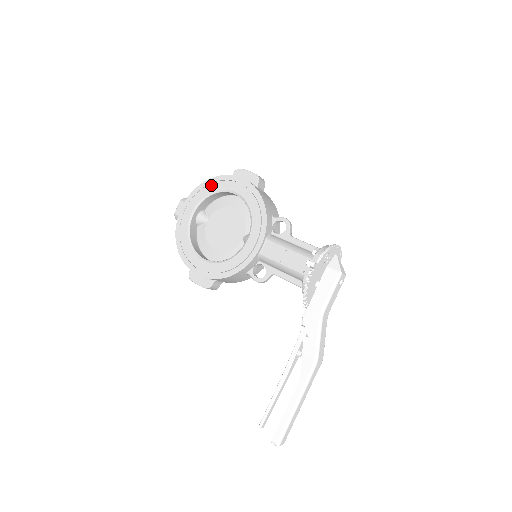
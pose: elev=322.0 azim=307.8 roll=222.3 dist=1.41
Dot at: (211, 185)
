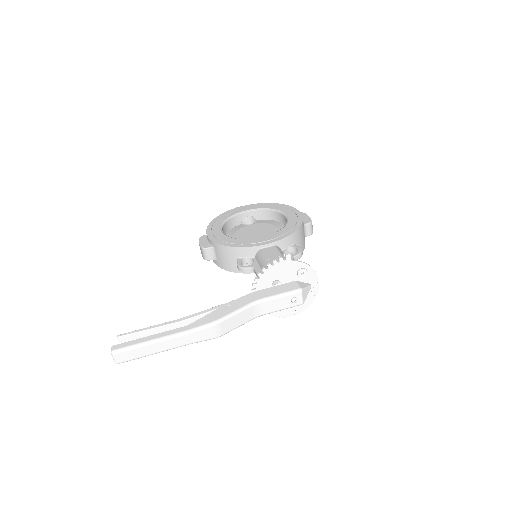
Dot at: (277, 206)
